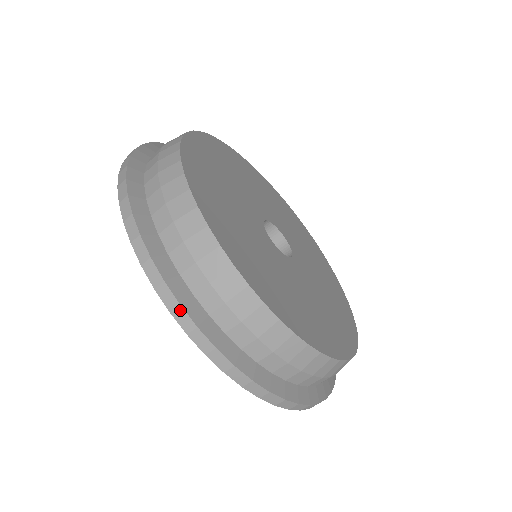
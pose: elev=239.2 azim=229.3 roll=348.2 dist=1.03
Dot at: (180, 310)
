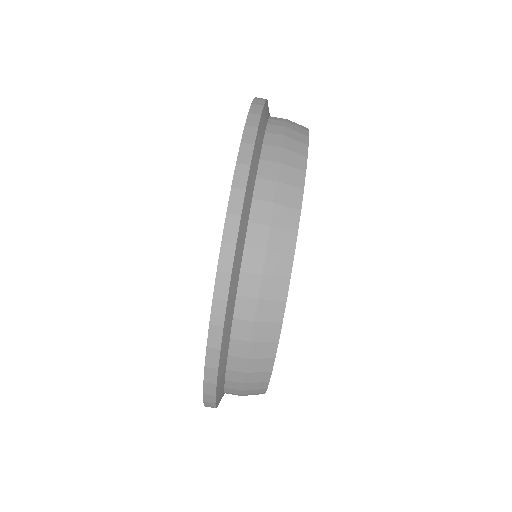
Dot at: (257, 116)
